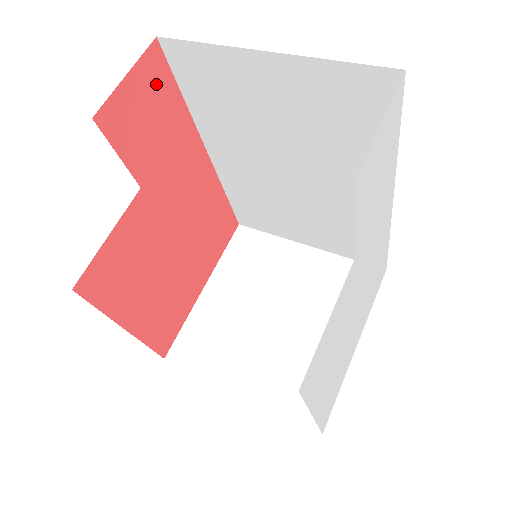
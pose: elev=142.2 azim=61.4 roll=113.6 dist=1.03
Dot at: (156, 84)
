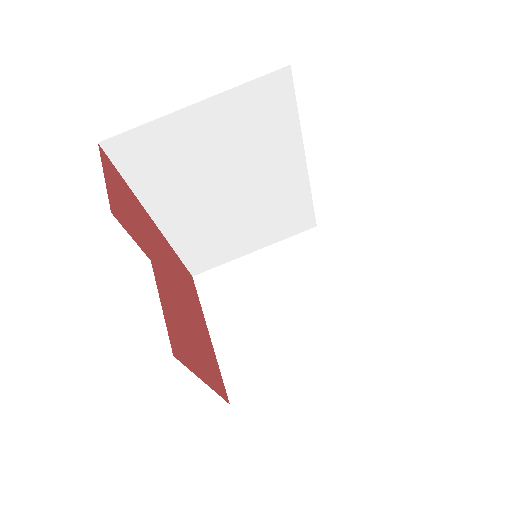
Dot at: (115, 178)
